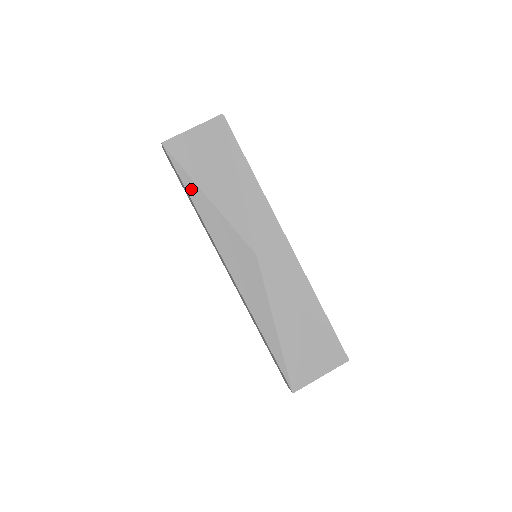
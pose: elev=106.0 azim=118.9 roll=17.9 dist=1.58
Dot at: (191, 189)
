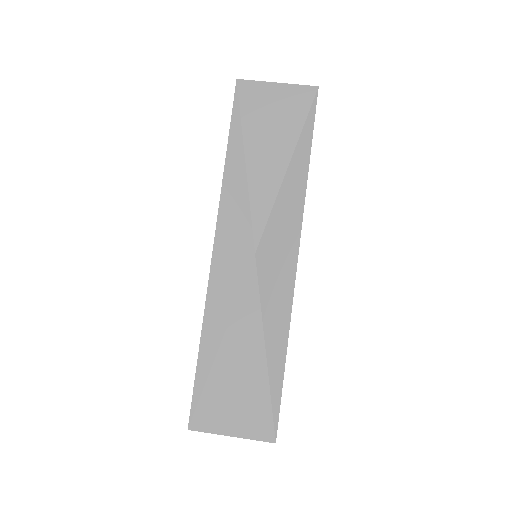
Dot at: (234, 141)
